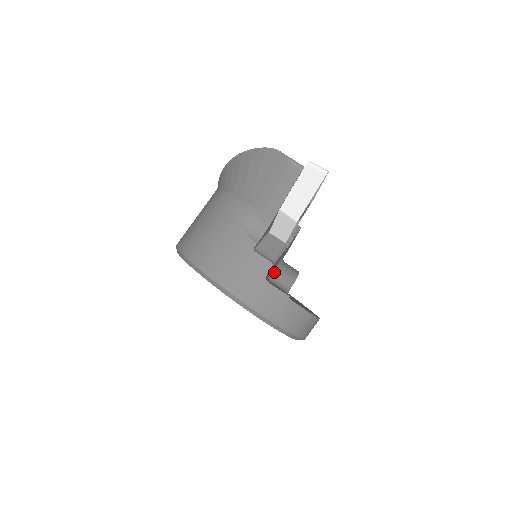
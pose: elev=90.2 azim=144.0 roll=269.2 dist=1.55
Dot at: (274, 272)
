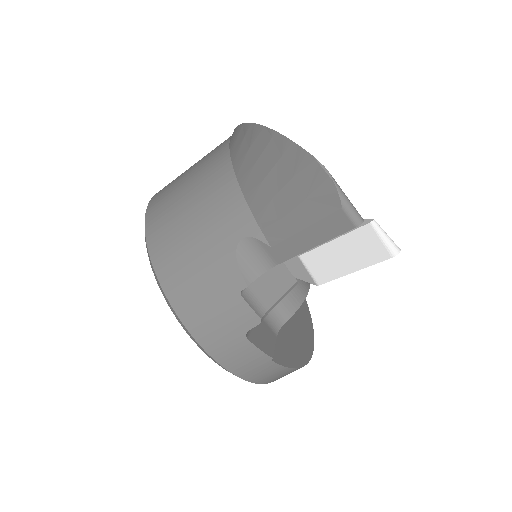
Dot at: occluded
